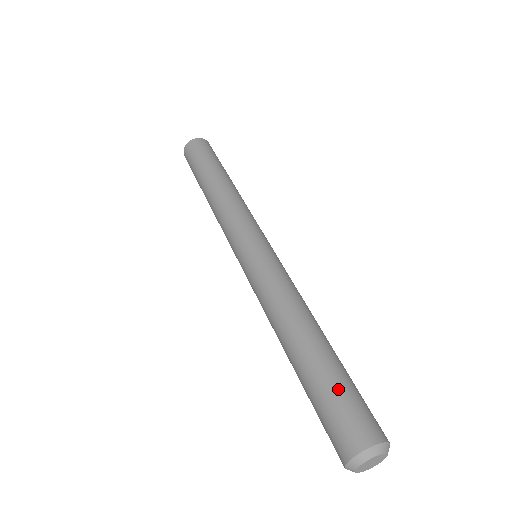
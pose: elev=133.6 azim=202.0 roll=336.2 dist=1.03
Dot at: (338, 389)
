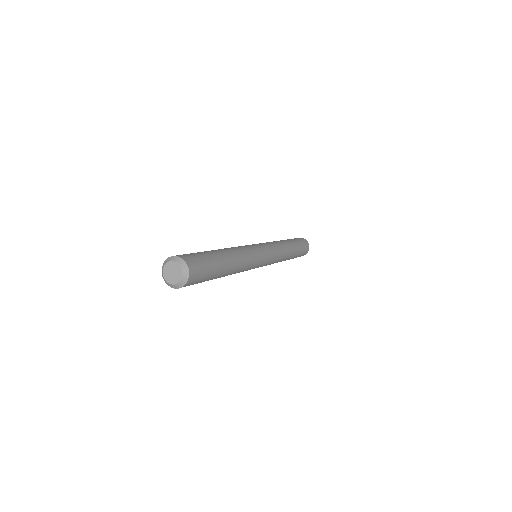
Dot at: (203, 254)
